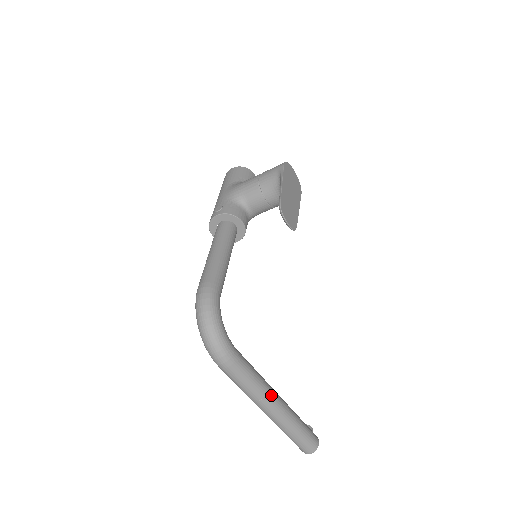
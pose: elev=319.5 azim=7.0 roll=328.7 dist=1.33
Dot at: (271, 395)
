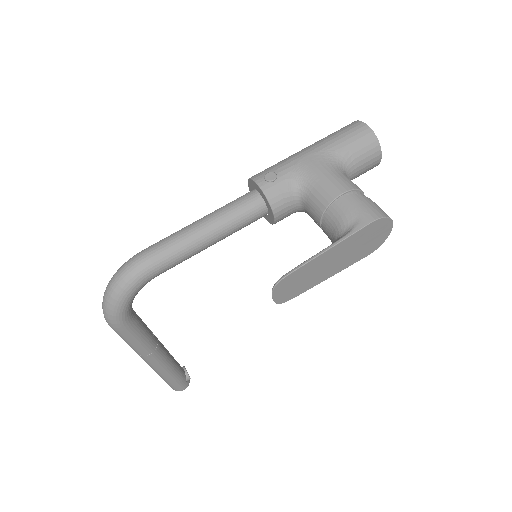
Dot at: (149, 358)
